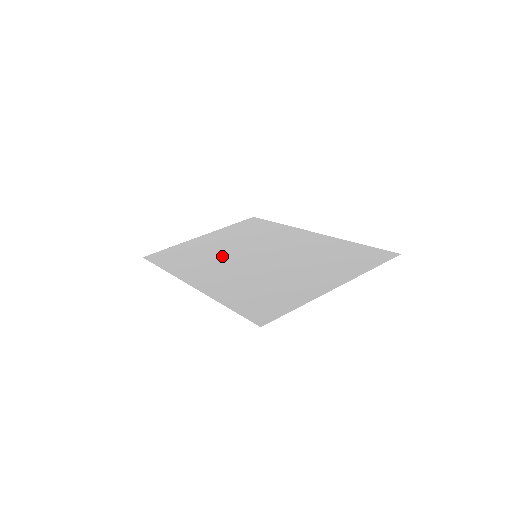
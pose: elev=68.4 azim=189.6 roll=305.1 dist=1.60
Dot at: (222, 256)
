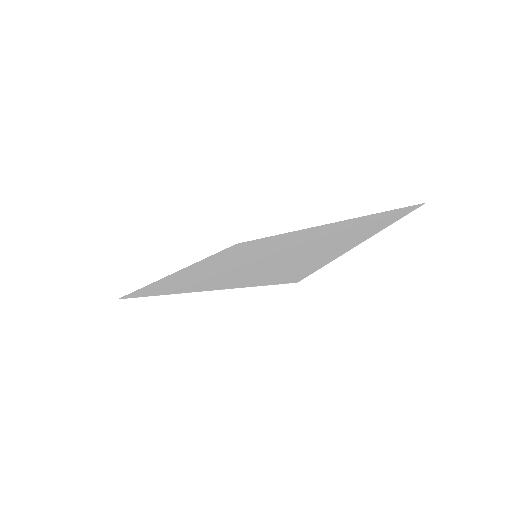
Dot at: (215, 268)
